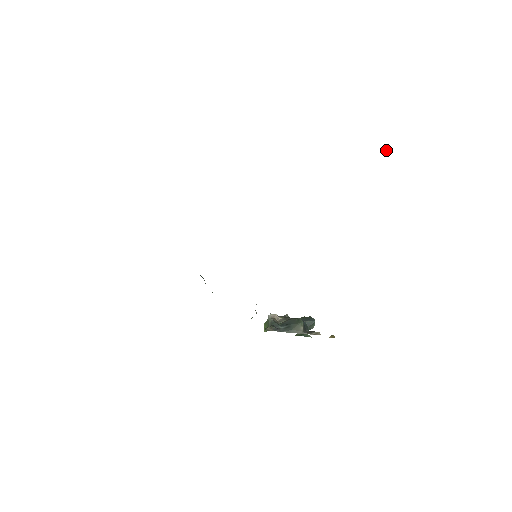
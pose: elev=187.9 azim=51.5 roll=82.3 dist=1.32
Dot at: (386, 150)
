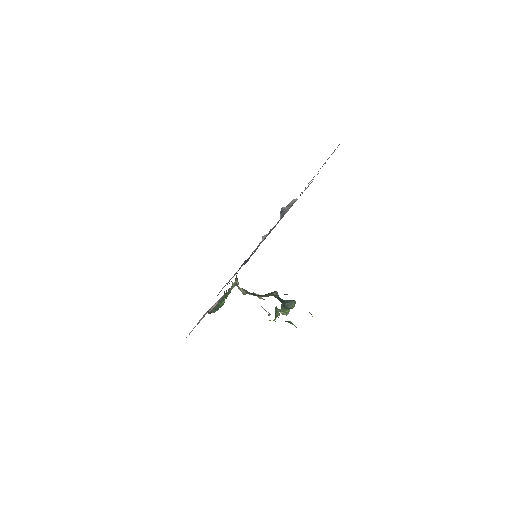
Dot at: occluded
